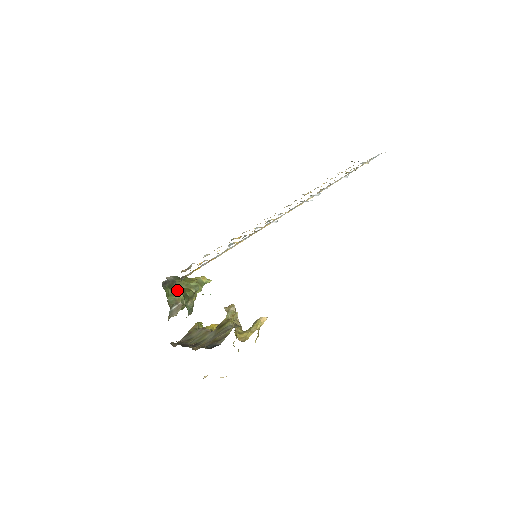
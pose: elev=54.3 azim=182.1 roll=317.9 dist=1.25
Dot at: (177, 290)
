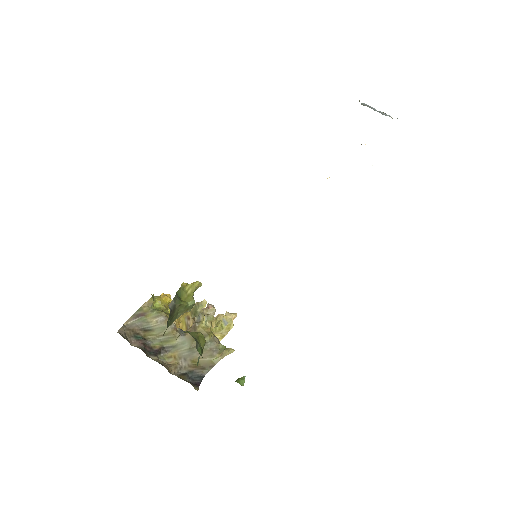
Dot at: (175, 317)
